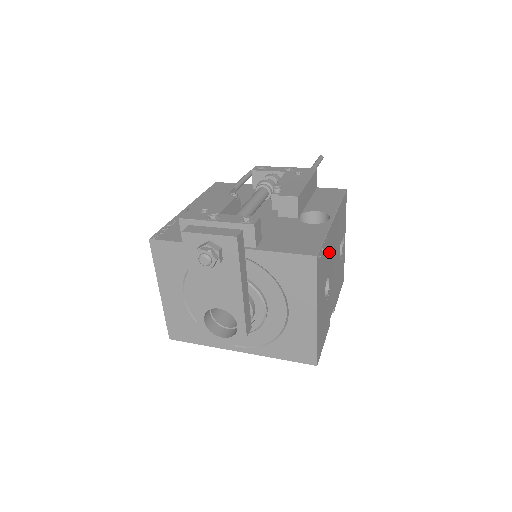
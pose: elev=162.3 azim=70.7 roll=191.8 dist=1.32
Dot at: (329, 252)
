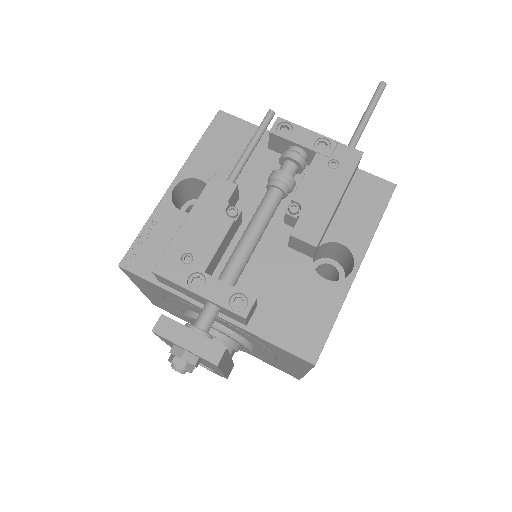
Dot at: occluded
